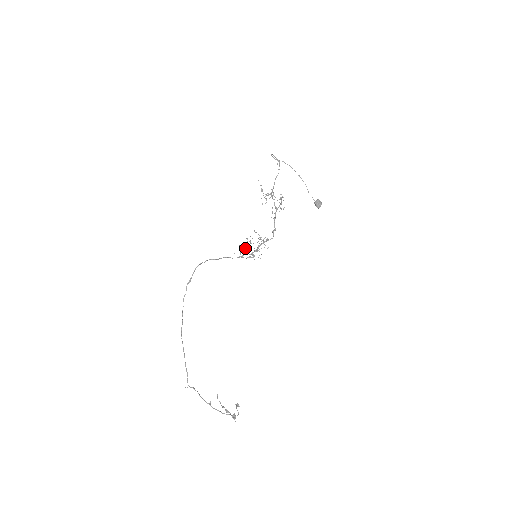
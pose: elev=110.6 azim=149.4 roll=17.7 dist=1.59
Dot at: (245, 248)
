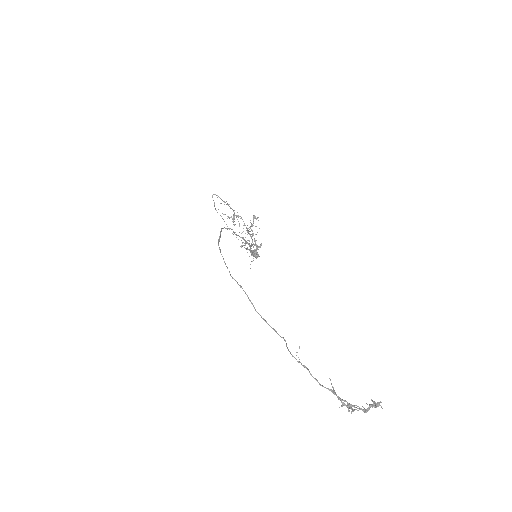
Dot at: (252, 239)
